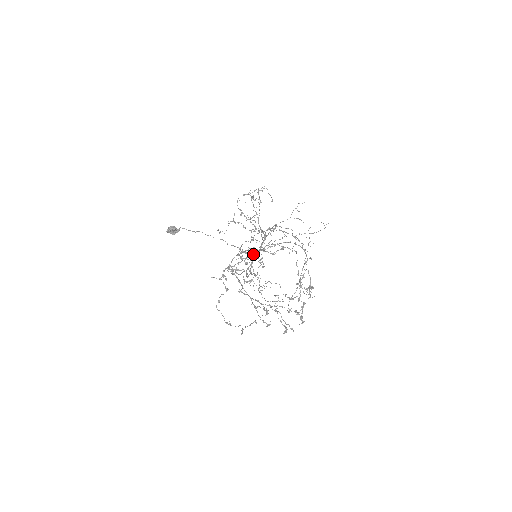
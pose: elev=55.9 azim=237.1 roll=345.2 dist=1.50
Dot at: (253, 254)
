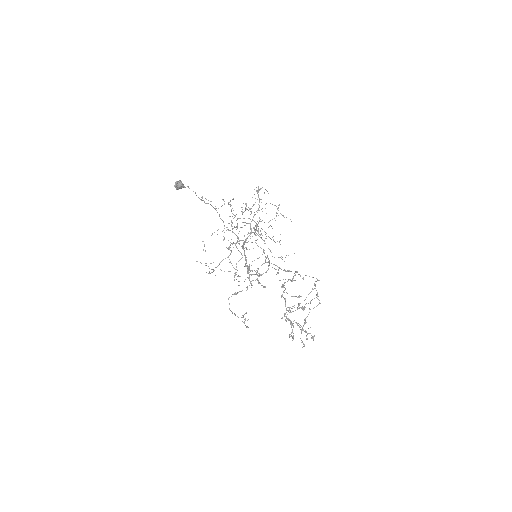
Dot at: (243, 246)
